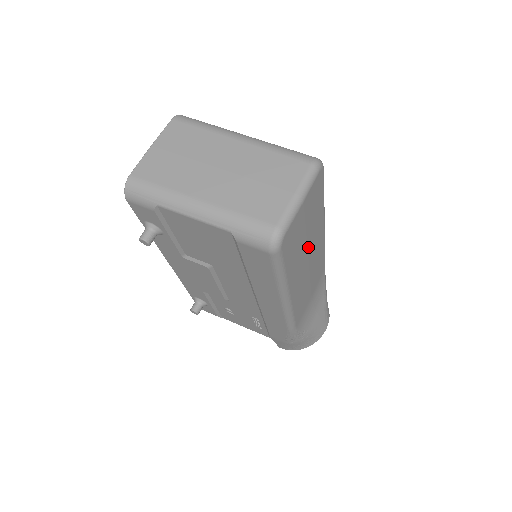
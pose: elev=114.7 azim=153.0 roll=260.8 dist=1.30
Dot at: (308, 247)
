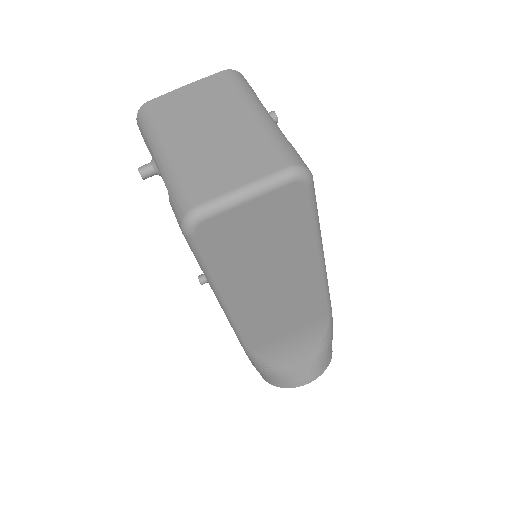
Dot at: (272, 267)
